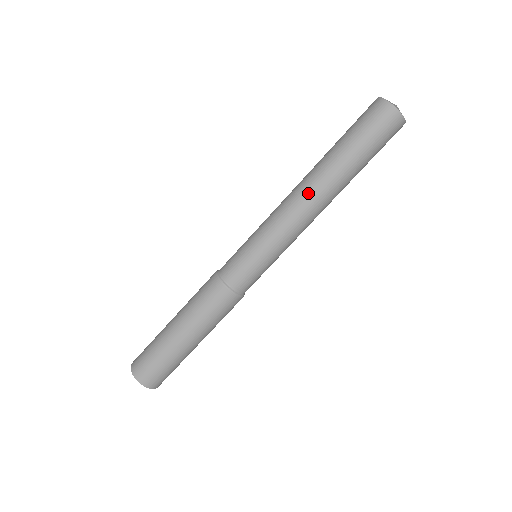
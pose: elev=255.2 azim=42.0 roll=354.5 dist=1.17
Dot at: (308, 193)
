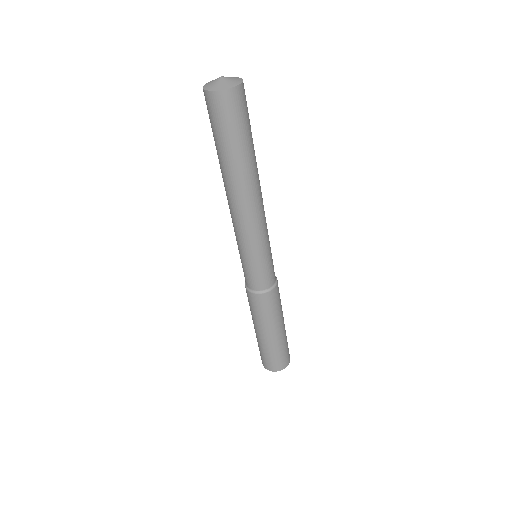
Dot at: (234, 201)
